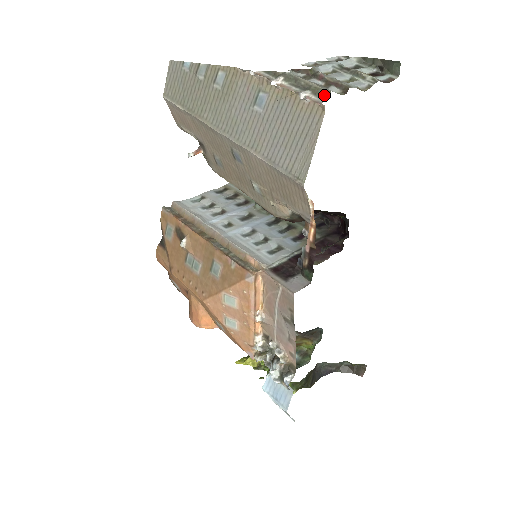
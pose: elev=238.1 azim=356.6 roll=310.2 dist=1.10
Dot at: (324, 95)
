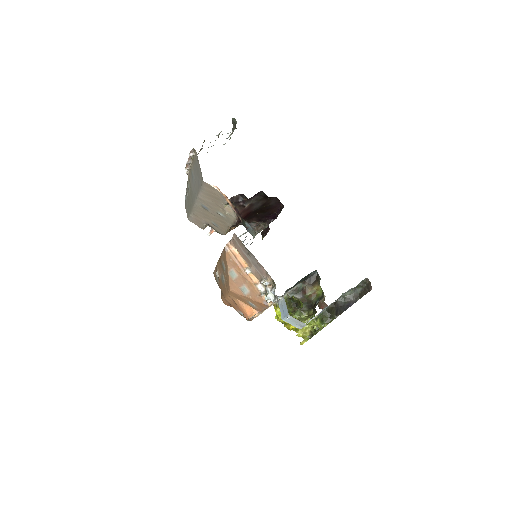
Dot at: occluded
